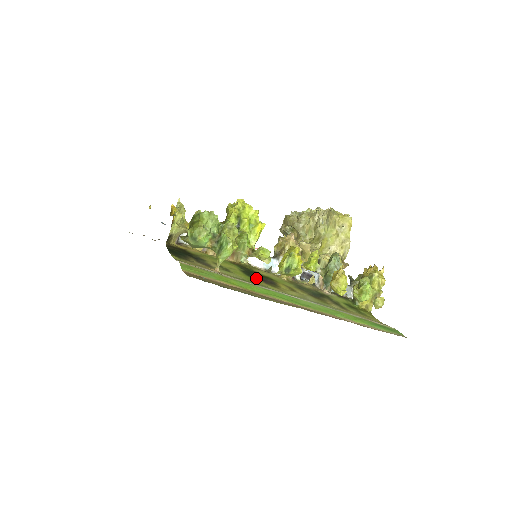
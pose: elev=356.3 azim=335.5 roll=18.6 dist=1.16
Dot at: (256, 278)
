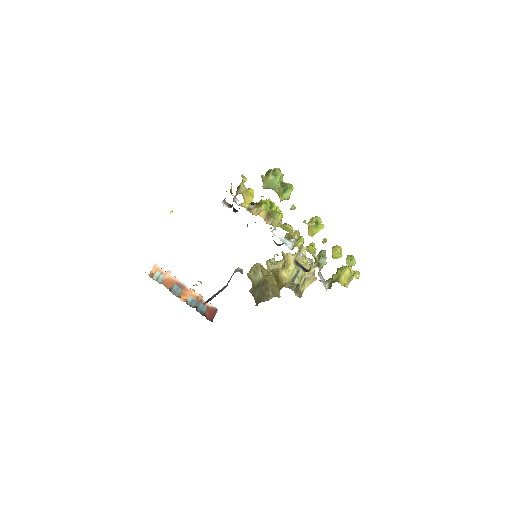
Dot at: occluded
